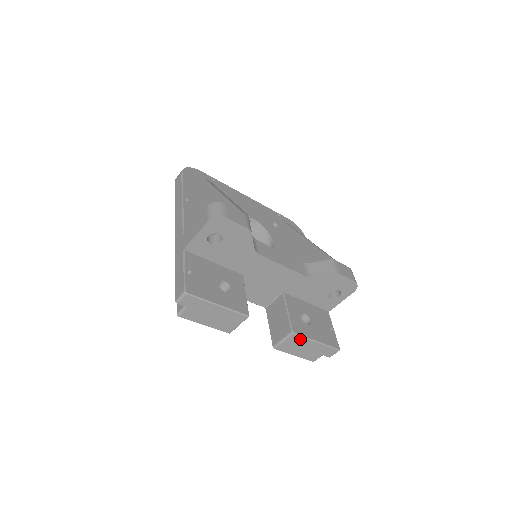
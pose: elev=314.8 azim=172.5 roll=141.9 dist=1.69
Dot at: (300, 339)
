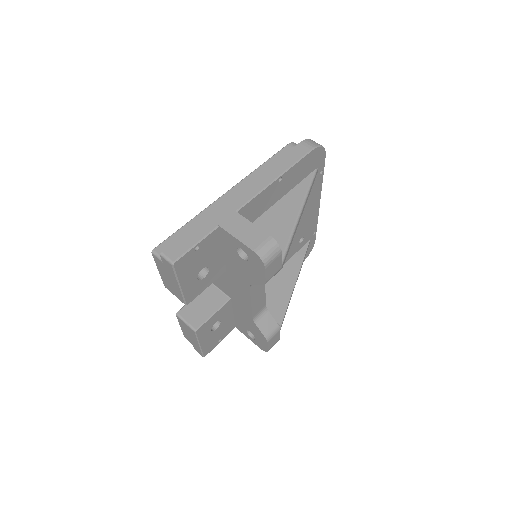
Dot at: (194, 335)
